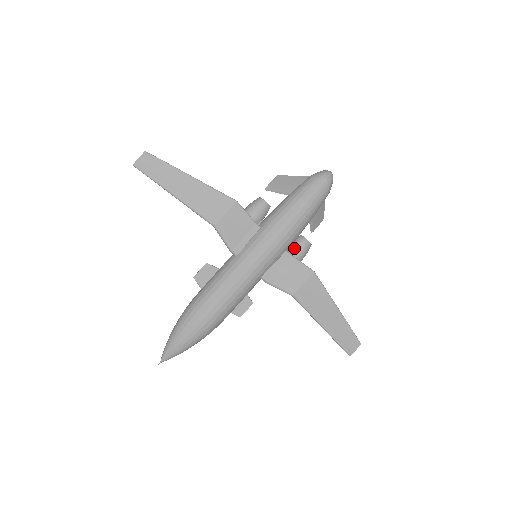
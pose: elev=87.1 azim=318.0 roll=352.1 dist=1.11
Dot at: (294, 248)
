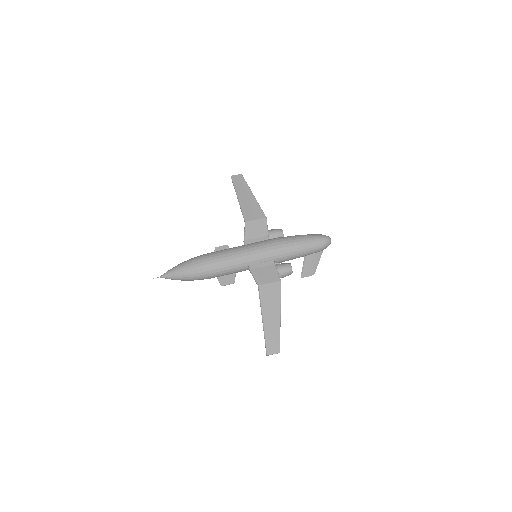
Dot at: (280, 265)
